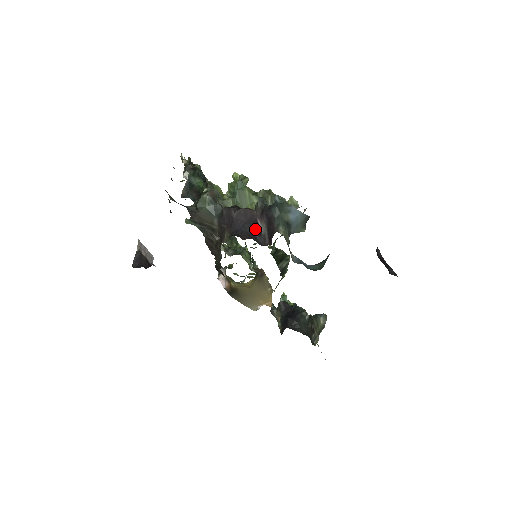
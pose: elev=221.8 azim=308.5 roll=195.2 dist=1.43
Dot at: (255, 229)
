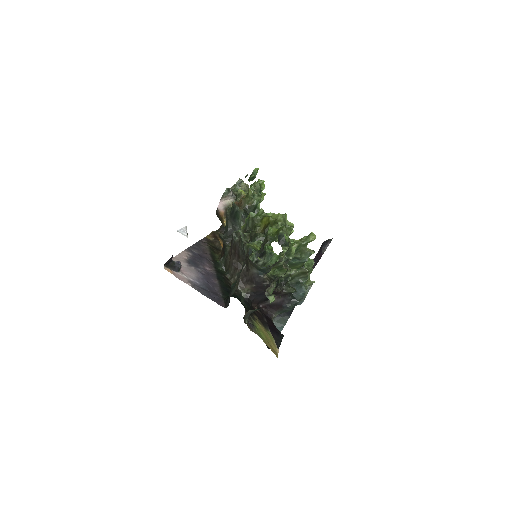
Dot at: (267, 299)
